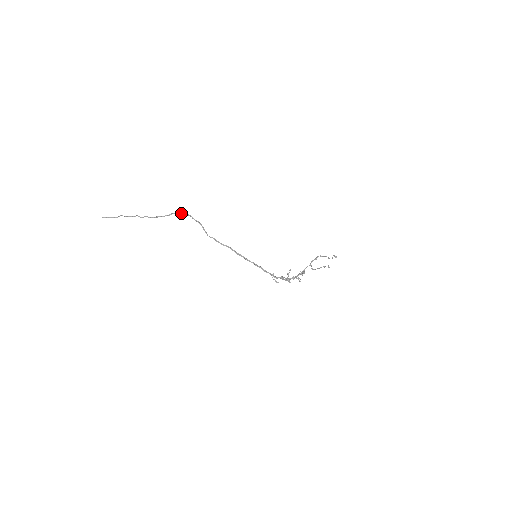
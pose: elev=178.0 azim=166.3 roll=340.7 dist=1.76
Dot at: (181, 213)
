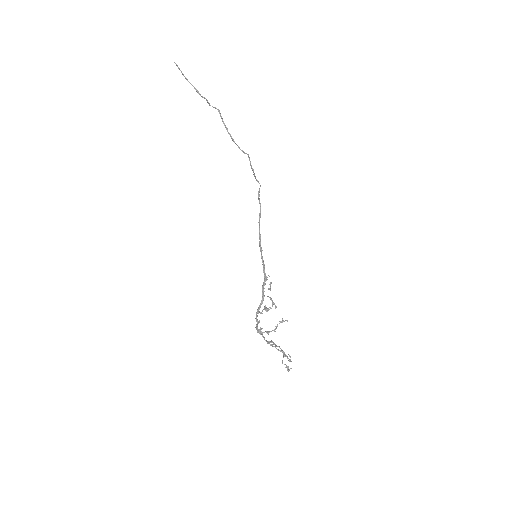
Dot at: occluded
